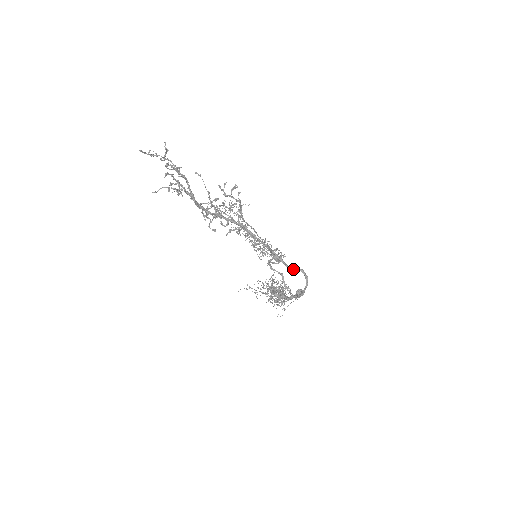
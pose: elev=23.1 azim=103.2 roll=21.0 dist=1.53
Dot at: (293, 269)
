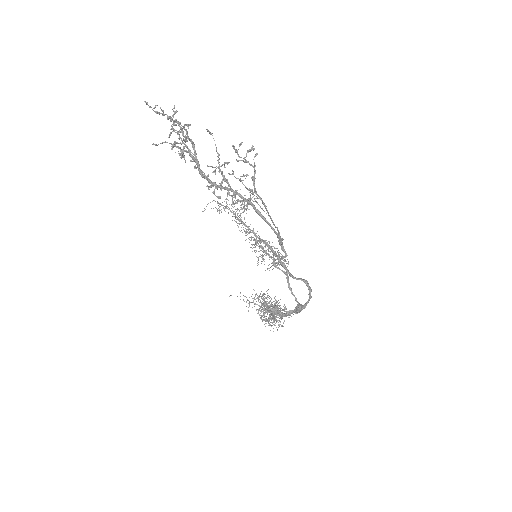
Dot at: (296, 278)
